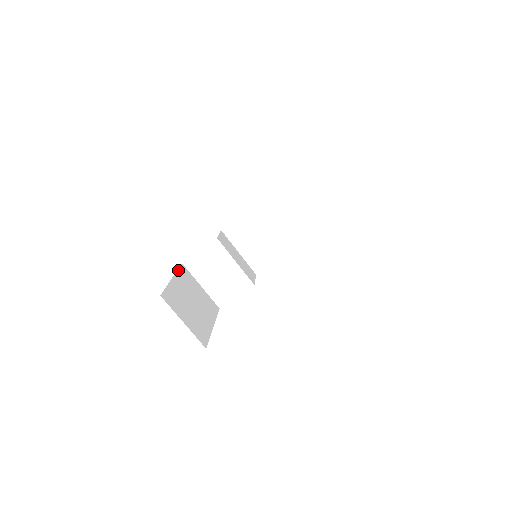
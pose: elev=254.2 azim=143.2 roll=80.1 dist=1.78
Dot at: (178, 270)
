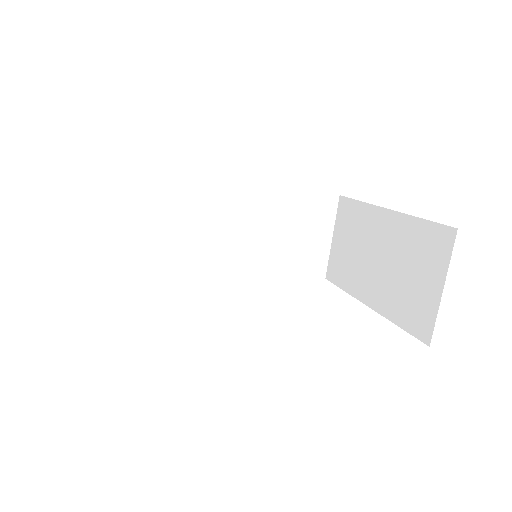
Dot at: occluded
